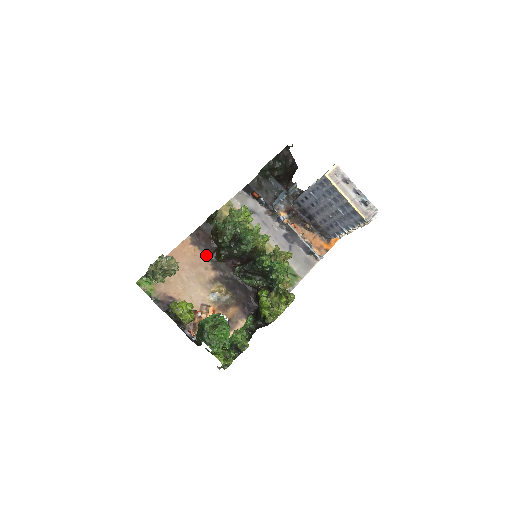
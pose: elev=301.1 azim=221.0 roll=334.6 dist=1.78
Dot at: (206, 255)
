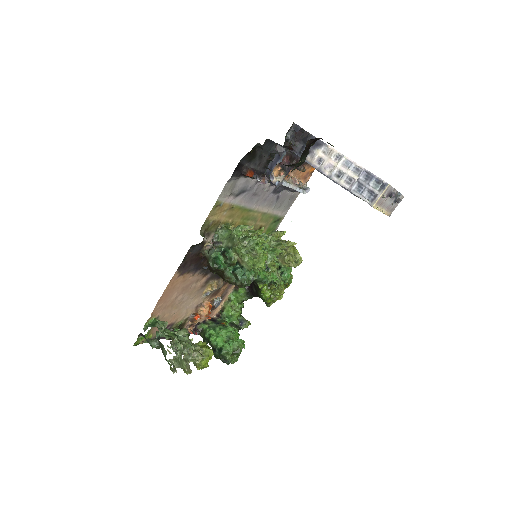
Dot at: (196, 272)
